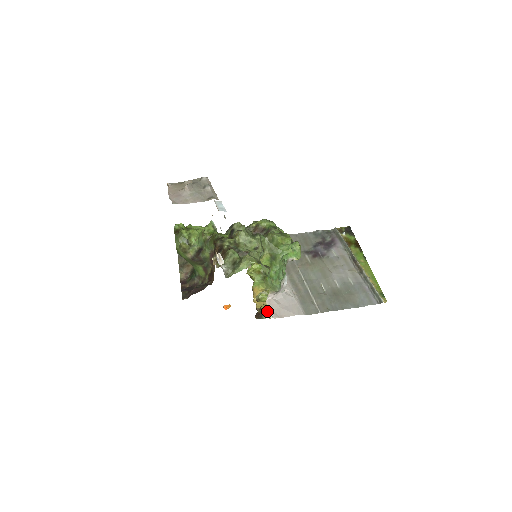
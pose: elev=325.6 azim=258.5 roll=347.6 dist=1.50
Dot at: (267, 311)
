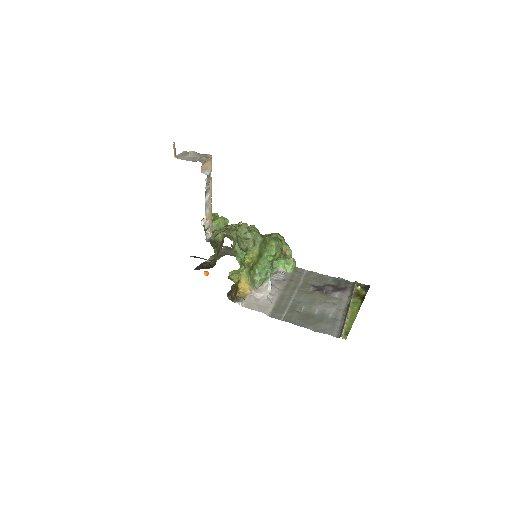
Dot at: (241, 299)
